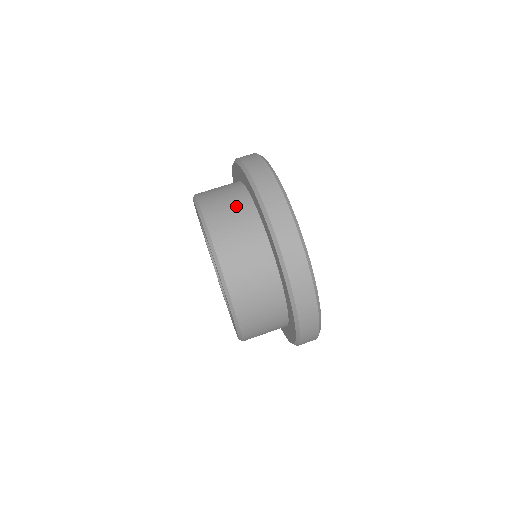
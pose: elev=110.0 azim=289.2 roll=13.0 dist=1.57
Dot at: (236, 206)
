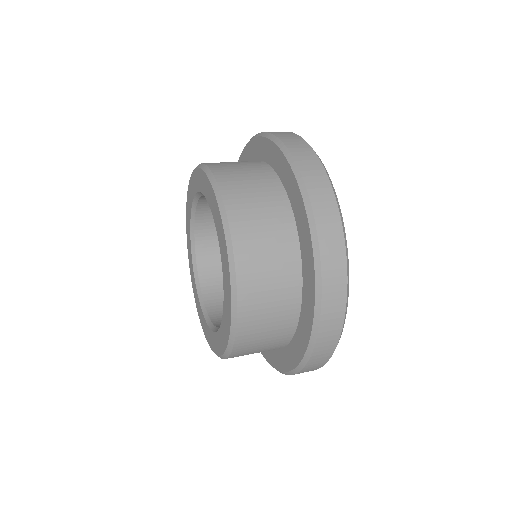
Dot at: occluded
